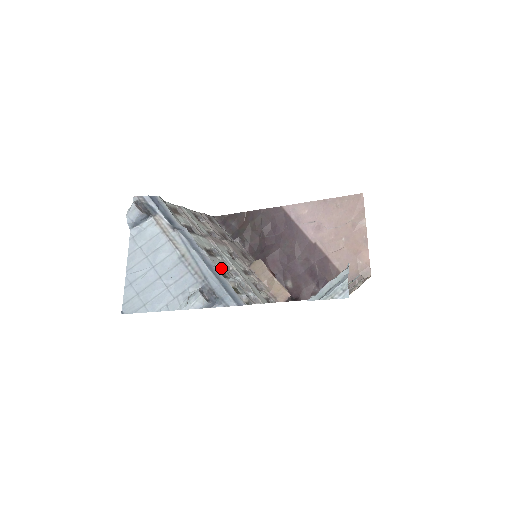
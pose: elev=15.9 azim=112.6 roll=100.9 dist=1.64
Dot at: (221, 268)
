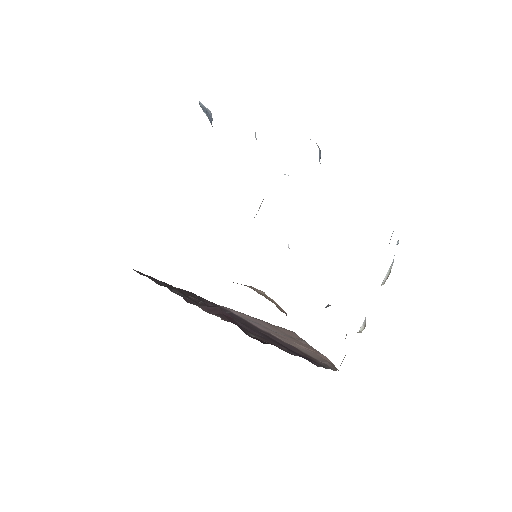
Dot at: (261, 203)
